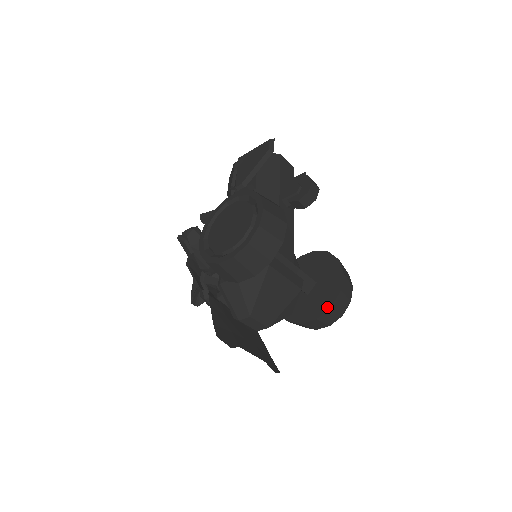
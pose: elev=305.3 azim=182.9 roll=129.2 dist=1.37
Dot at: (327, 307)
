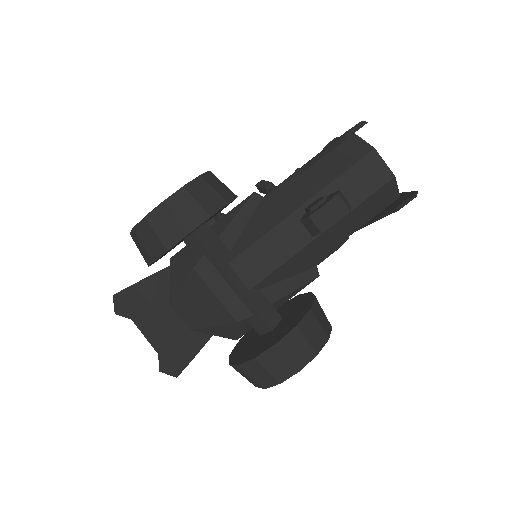
Dot at: (238, 362)
